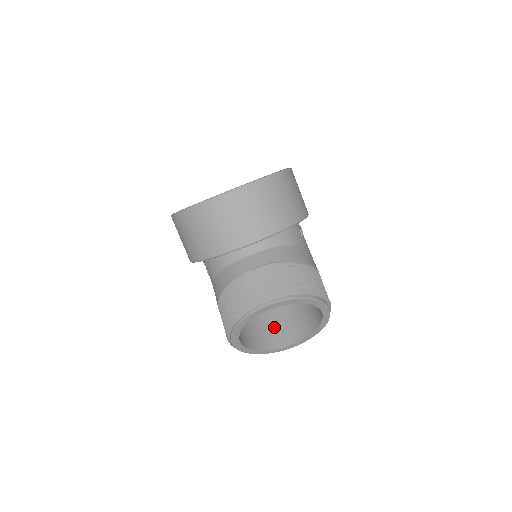
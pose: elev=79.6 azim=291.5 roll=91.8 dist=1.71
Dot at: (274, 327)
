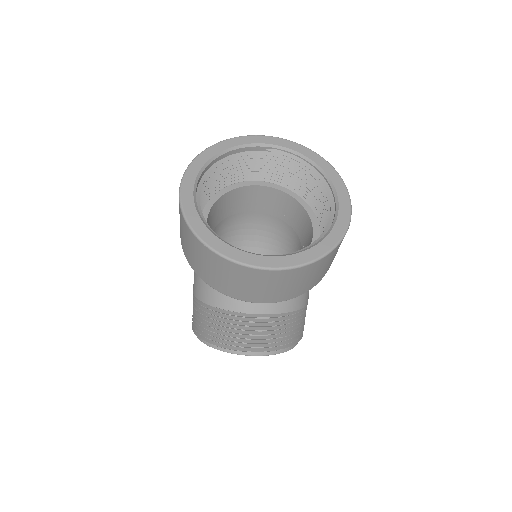
Dot at: occluded
